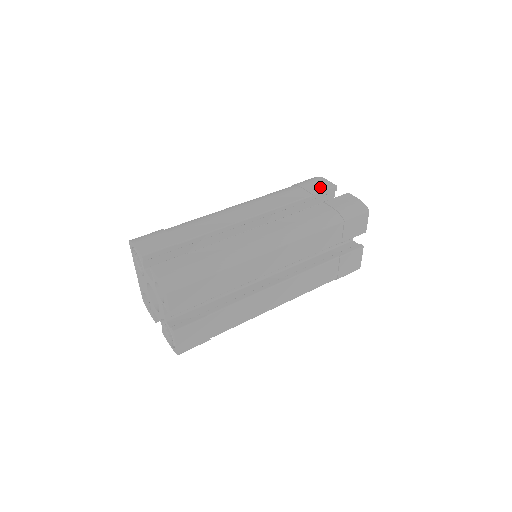
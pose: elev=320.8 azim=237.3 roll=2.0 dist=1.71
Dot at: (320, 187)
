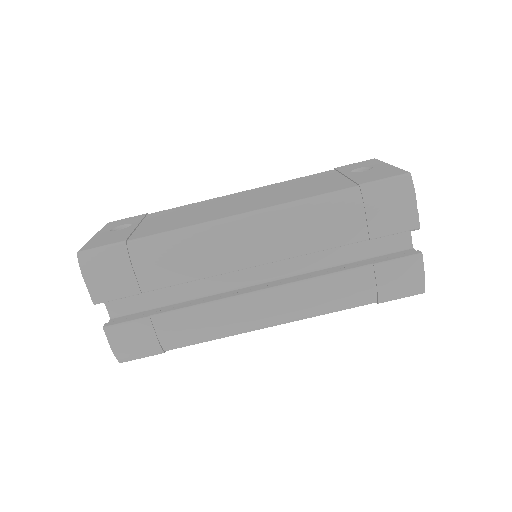
Dot at: (392, 224)
